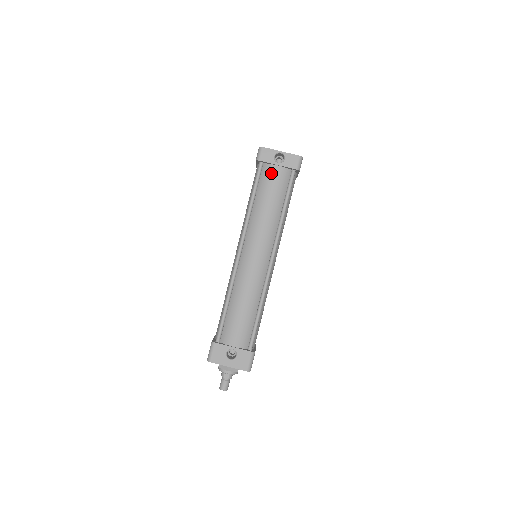
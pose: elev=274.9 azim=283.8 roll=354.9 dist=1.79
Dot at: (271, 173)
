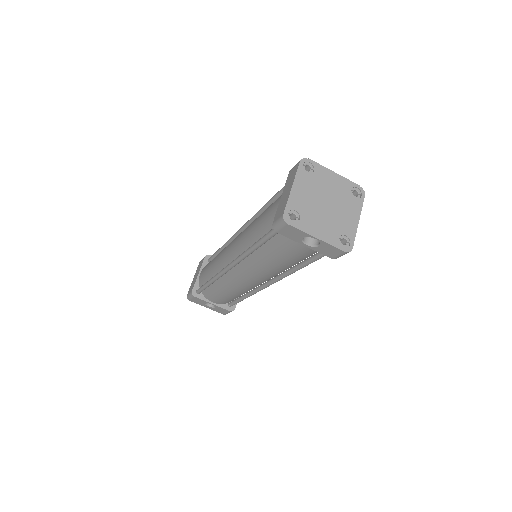
Dot at: (292, 244)
